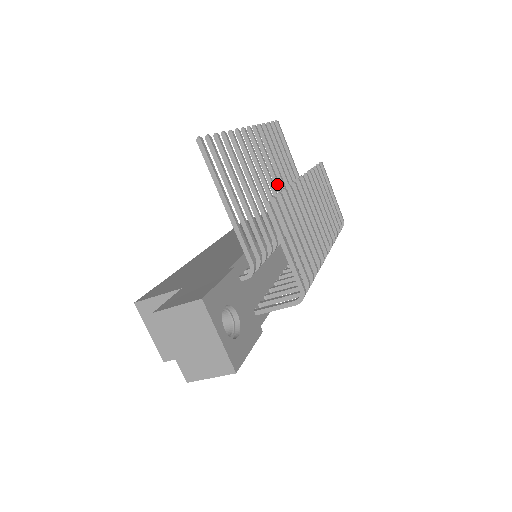
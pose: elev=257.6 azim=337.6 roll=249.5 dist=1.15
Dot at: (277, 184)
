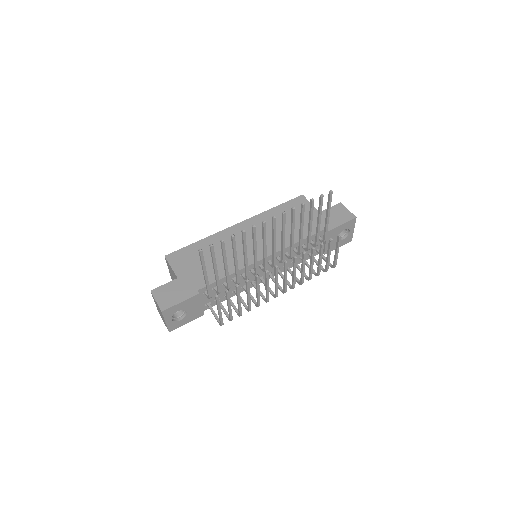
Dot at: (282, 243)
